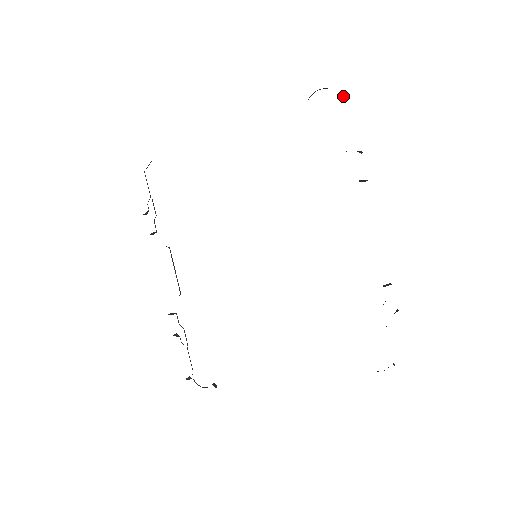
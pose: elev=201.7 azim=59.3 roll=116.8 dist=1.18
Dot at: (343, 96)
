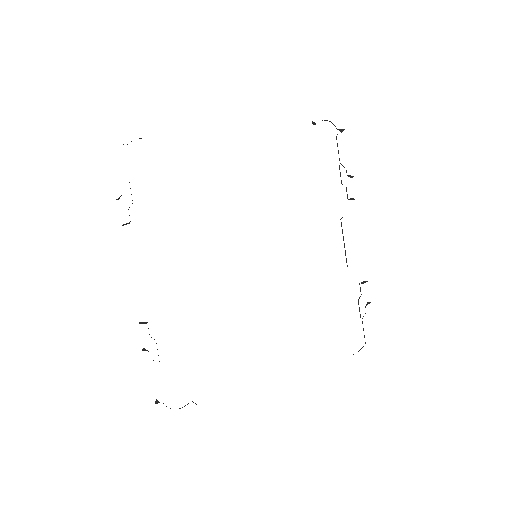
Dot at: (341, 131)
